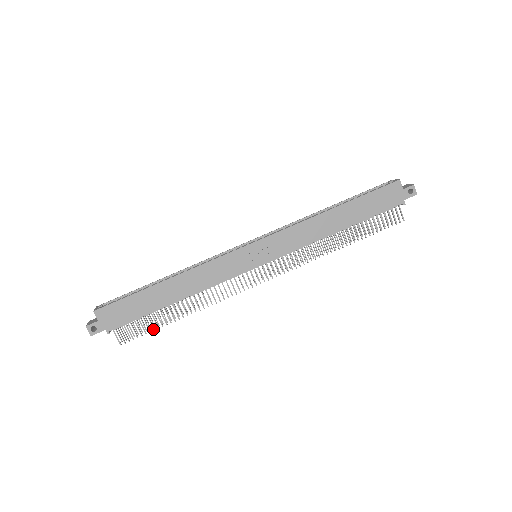
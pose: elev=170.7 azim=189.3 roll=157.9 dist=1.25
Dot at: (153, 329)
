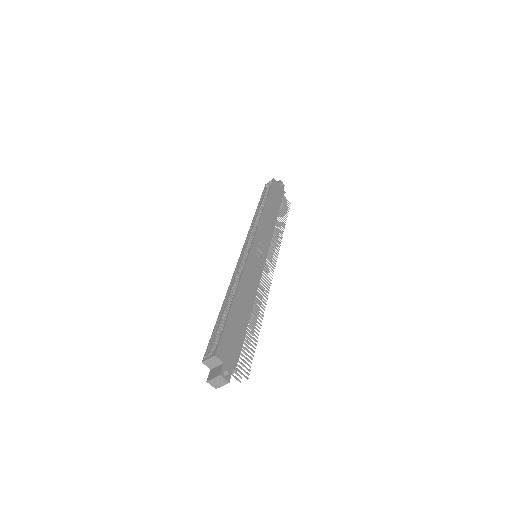
Dot at: (254, 348)
